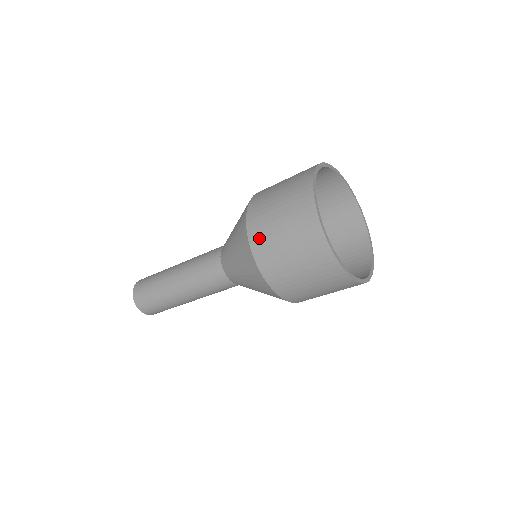
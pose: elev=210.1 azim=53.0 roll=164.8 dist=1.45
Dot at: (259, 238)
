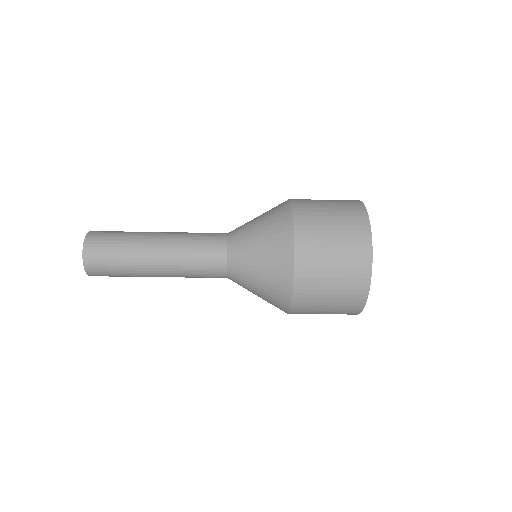
Dot at: (305, 210)
